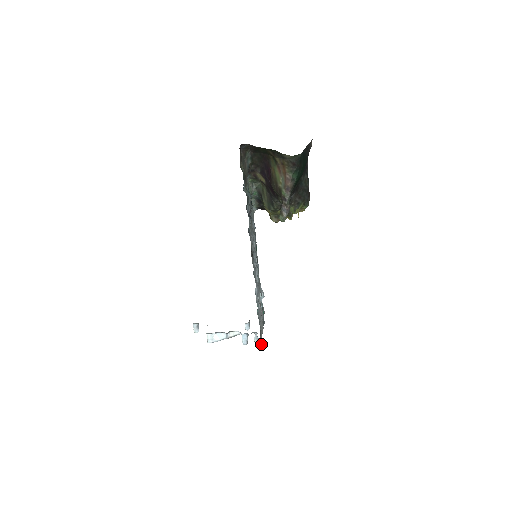
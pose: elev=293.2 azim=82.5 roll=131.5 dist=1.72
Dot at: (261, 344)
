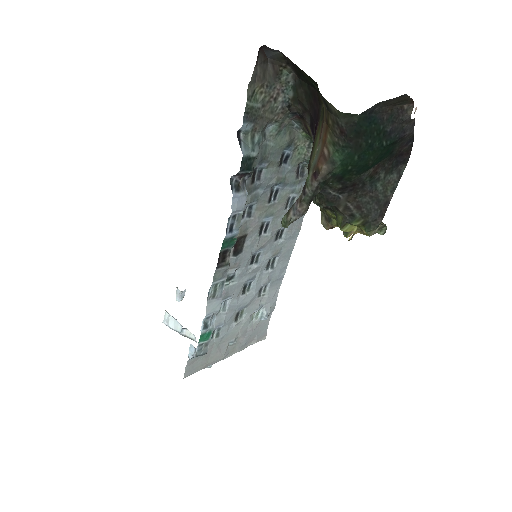
Dot at: (186, 375)
